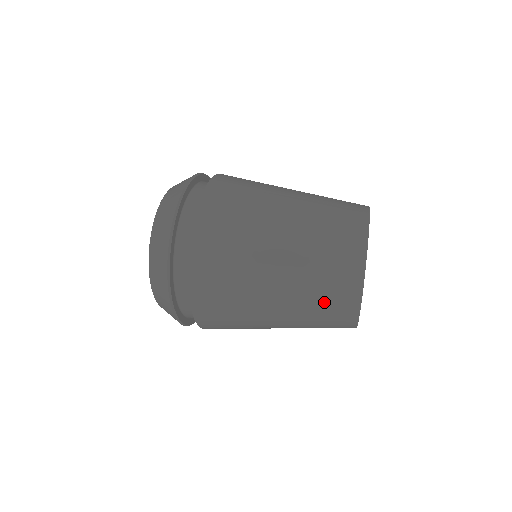
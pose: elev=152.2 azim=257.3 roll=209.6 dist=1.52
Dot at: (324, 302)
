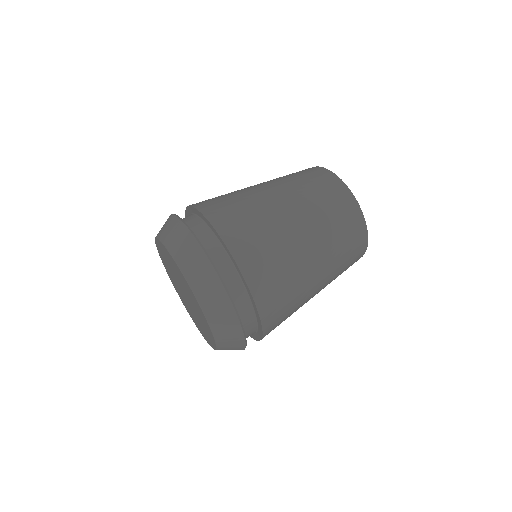
Dot at: occluded
